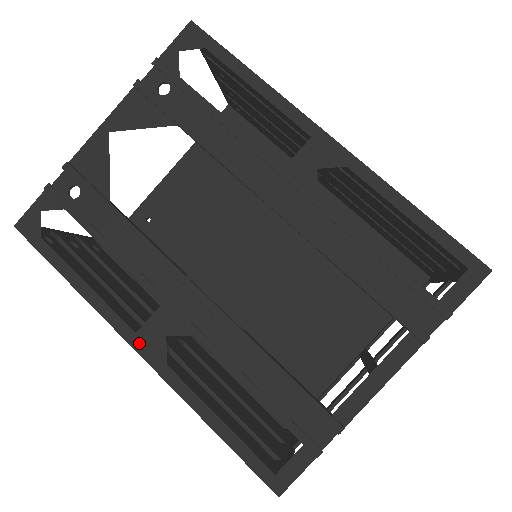
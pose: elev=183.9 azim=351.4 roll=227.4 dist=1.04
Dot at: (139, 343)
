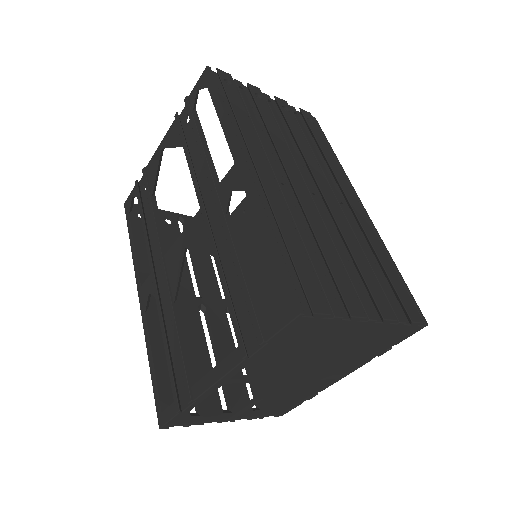
Dot at: (140, 293)
